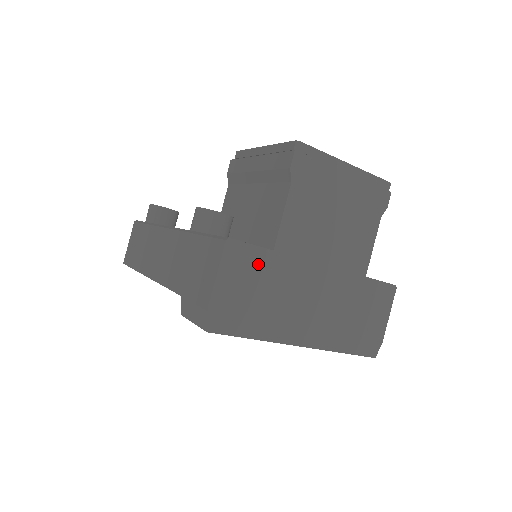
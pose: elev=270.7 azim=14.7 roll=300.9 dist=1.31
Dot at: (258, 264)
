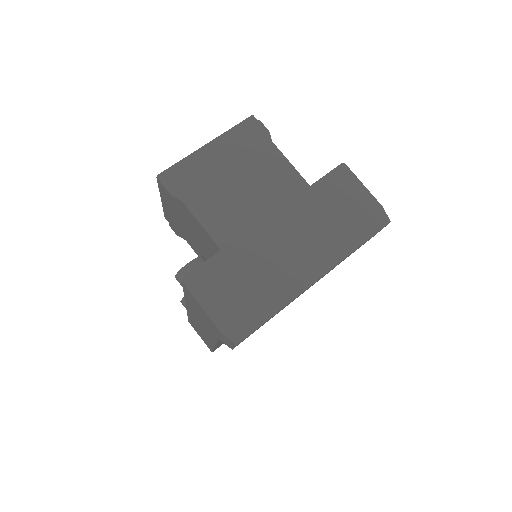
Dot at: (221, 269)
